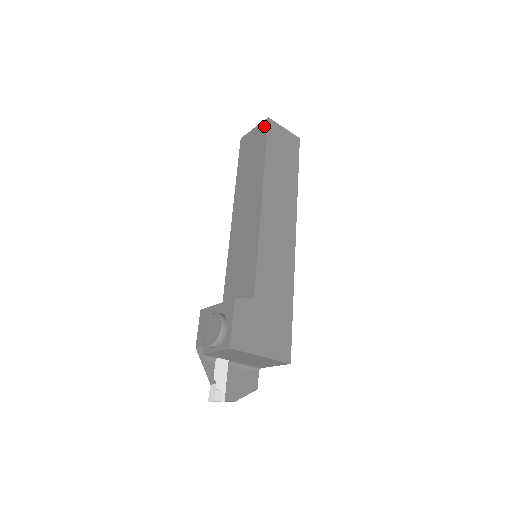
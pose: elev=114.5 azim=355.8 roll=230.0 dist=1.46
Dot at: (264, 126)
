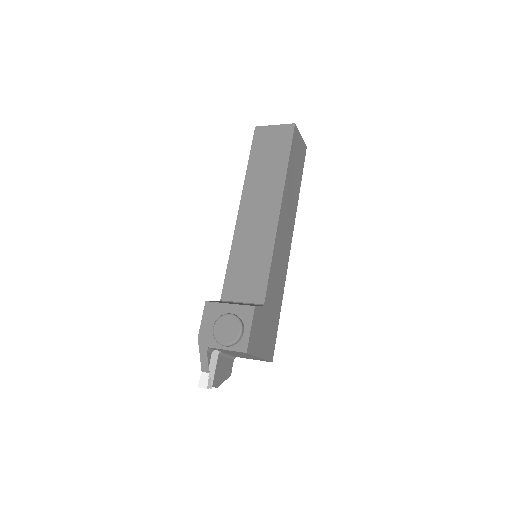
Dot at: (289, 130)
